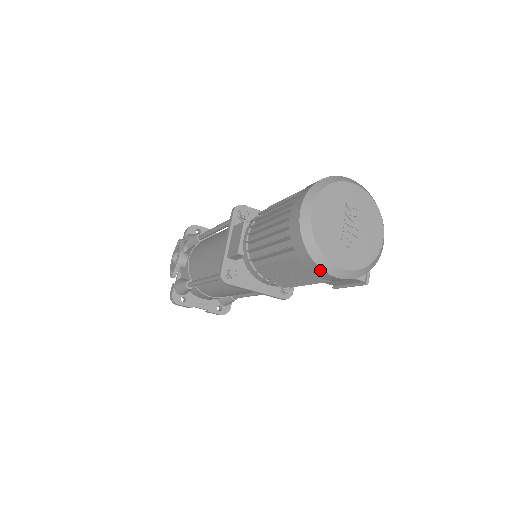
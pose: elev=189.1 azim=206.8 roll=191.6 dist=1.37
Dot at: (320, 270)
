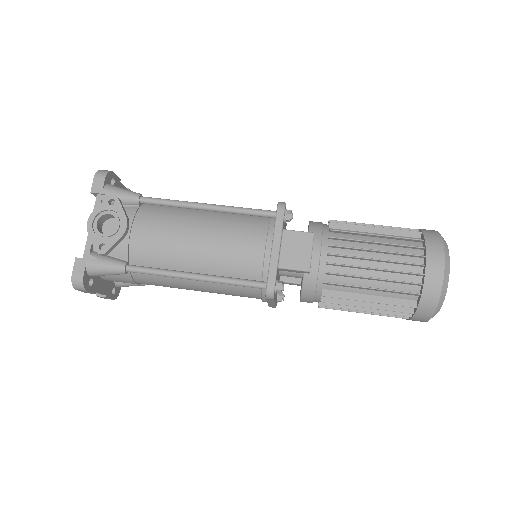
Dot at: (428, 317)
